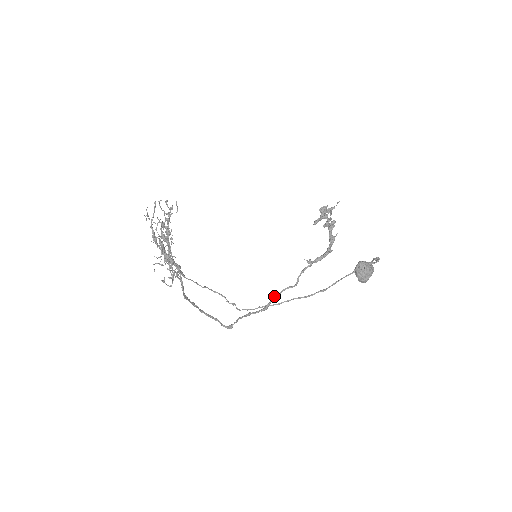
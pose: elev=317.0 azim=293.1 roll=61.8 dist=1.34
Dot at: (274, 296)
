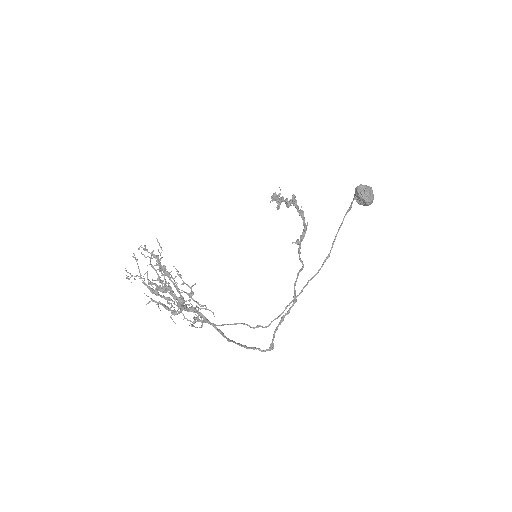
Dot at: (294, 285)
